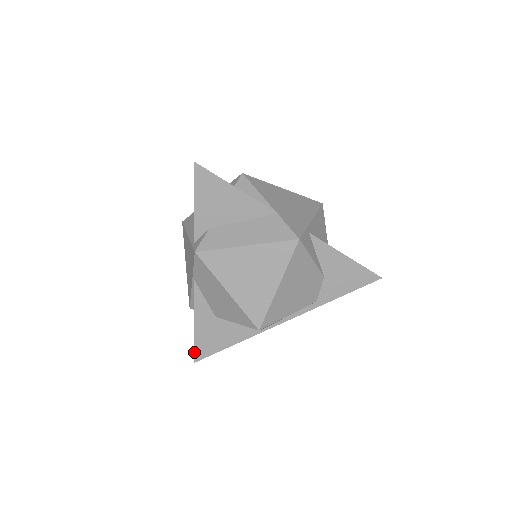
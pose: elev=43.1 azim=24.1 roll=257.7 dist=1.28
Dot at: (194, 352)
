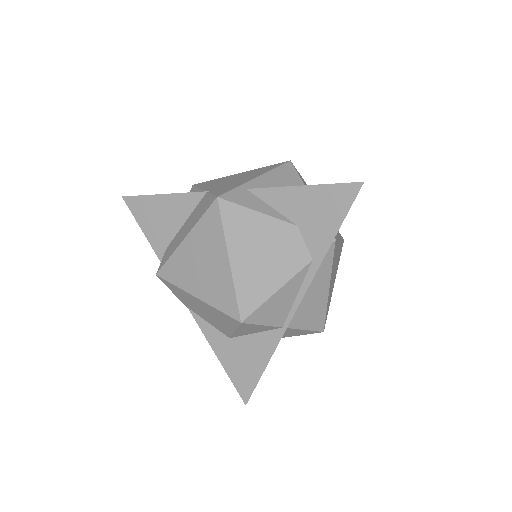
Dot at: occluded
